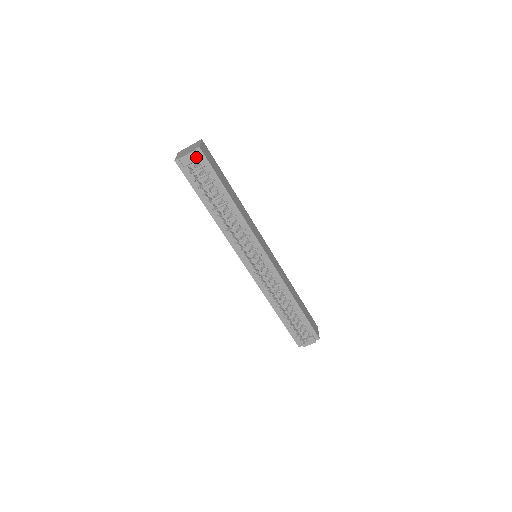
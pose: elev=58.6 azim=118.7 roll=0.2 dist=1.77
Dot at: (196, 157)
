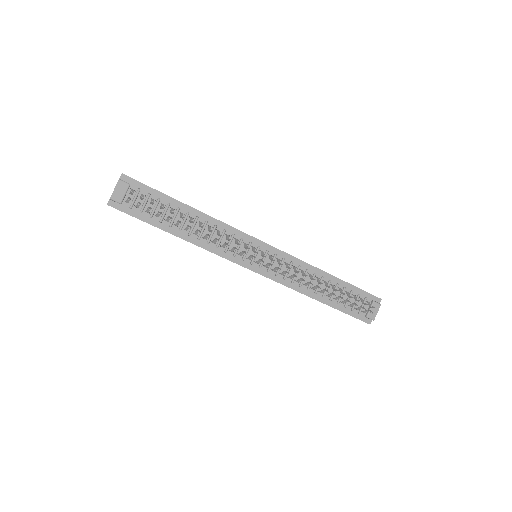
Dot at: (125, 185)
